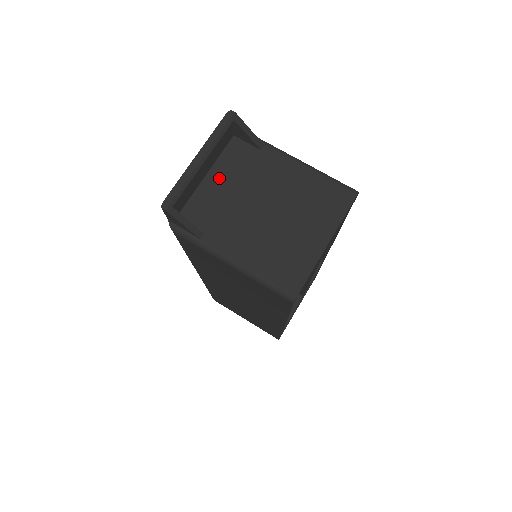
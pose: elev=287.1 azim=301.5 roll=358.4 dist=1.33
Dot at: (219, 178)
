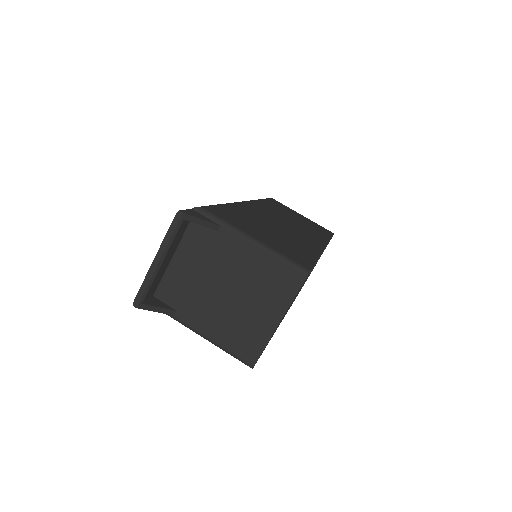
Dot at: (184, 260)
